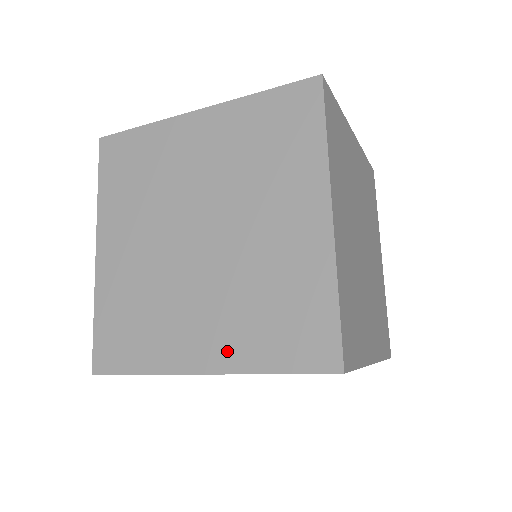
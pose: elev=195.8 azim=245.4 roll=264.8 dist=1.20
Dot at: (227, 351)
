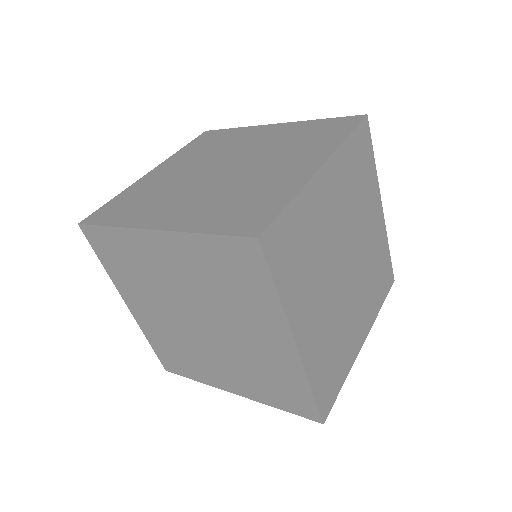
Dot at: (246, 390)
